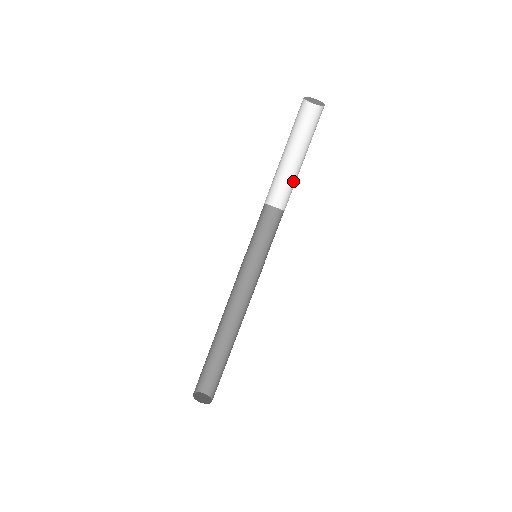
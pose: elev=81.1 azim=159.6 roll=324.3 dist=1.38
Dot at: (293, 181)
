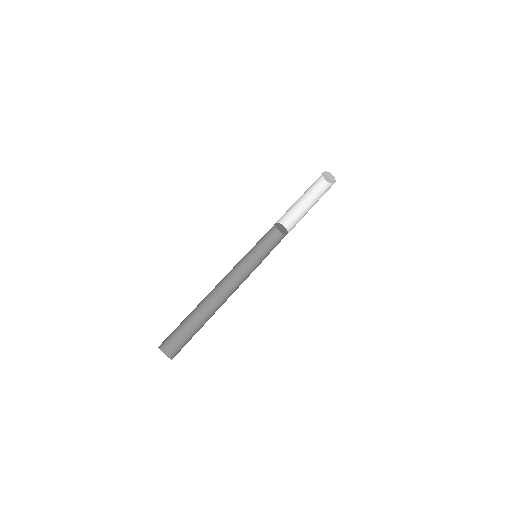
Dot at: occluded
